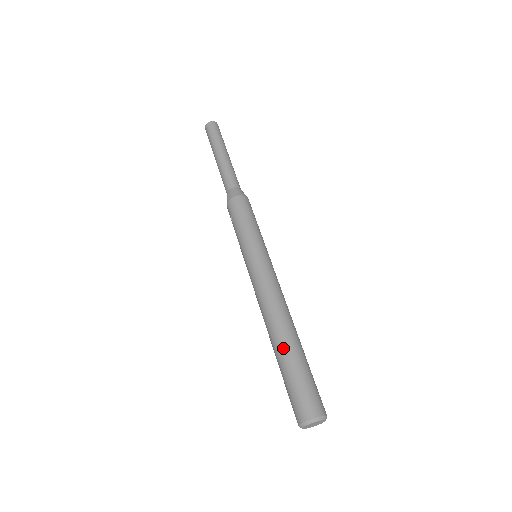
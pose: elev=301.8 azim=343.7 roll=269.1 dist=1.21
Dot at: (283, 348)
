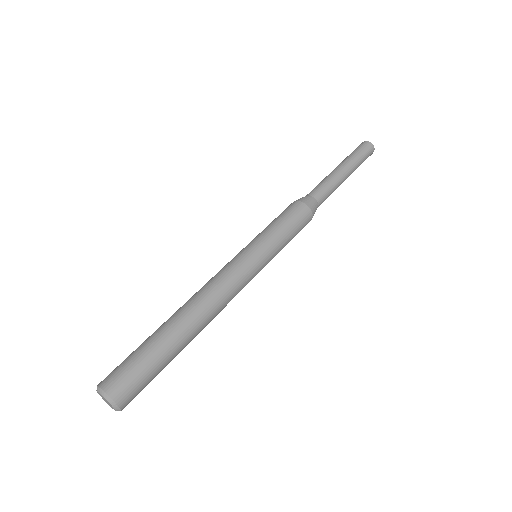
Dot at: (161, 325)
